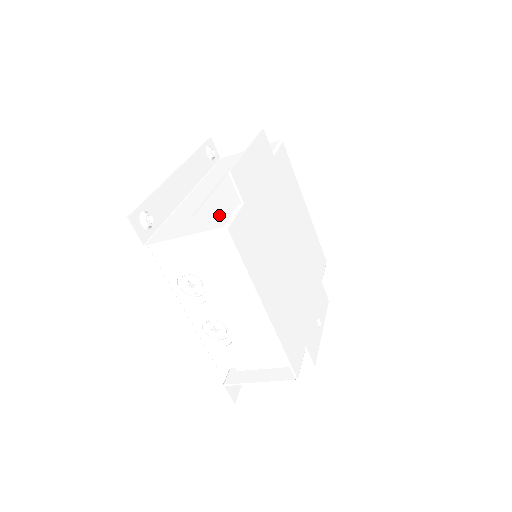
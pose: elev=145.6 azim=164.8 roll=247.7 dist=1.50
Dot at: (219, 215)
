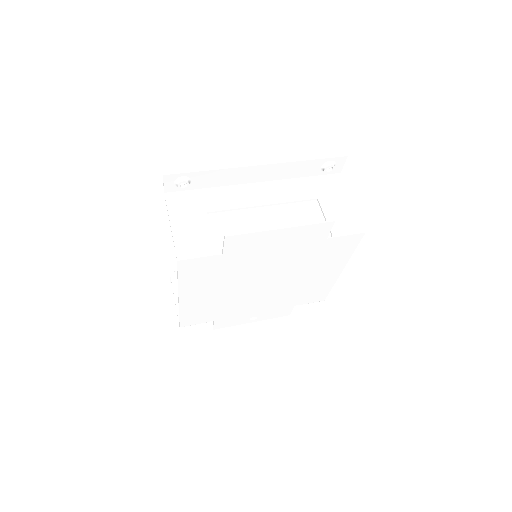
Dot at: (200, 241)
